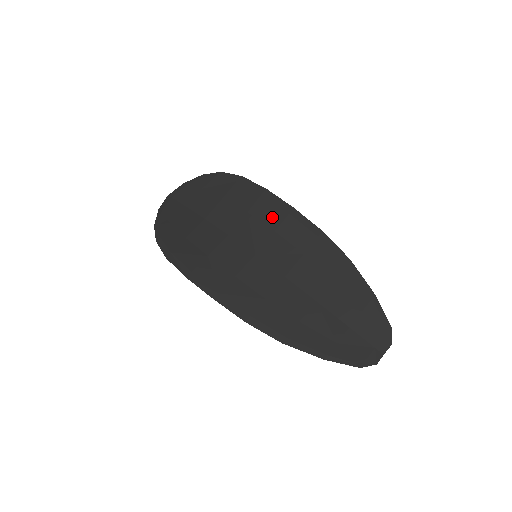
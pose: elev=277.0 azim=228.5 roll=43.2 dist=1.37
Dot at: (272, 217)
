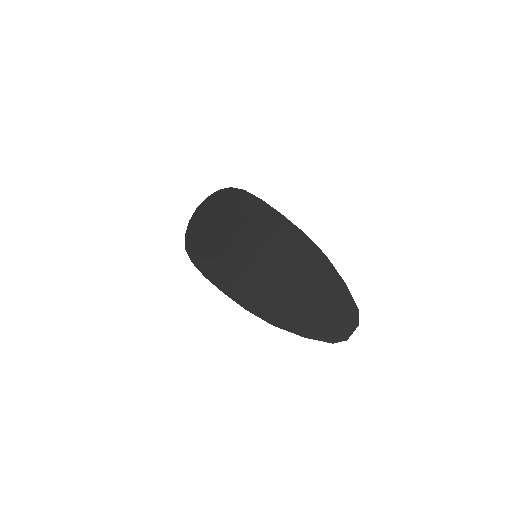
Dot at: (266, 223)
